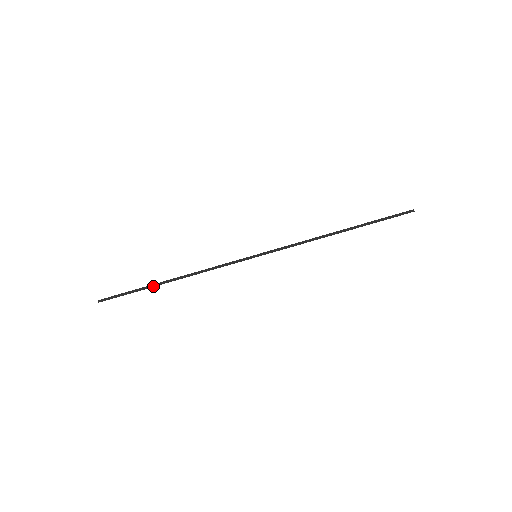
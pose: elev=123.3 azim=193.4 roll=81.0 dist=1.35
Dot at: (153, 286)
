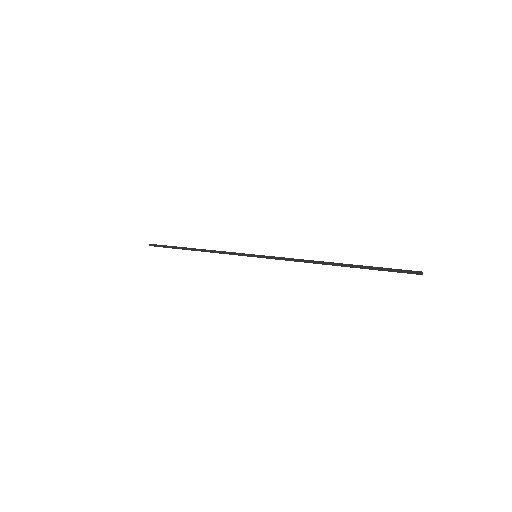
Dot at: occluded
